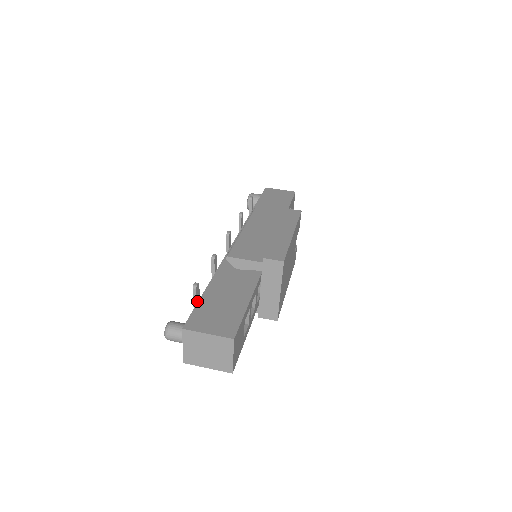
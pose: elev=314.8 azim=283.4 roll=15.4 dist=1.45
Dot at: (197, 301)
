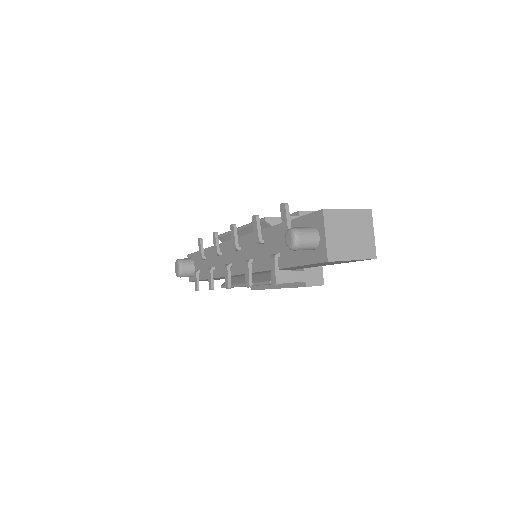
Dot at: (289, 224)
